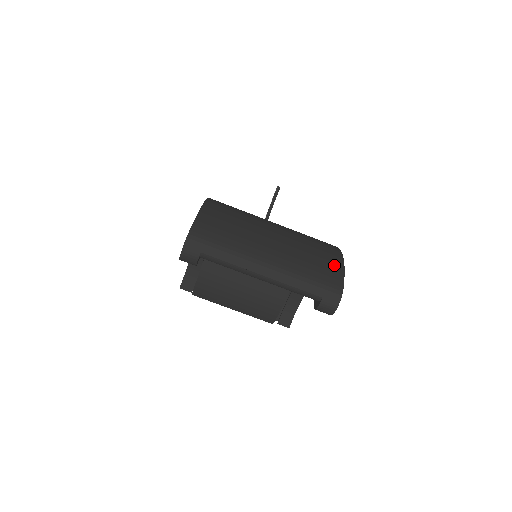
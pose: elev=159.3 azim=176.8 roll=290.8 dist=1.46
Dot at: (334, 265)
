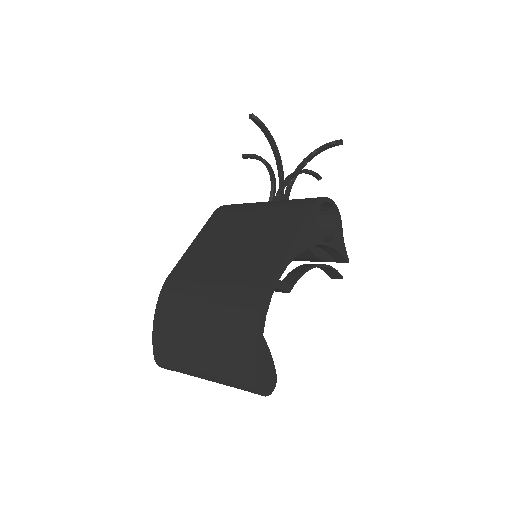
Dot at: (246, 354)
